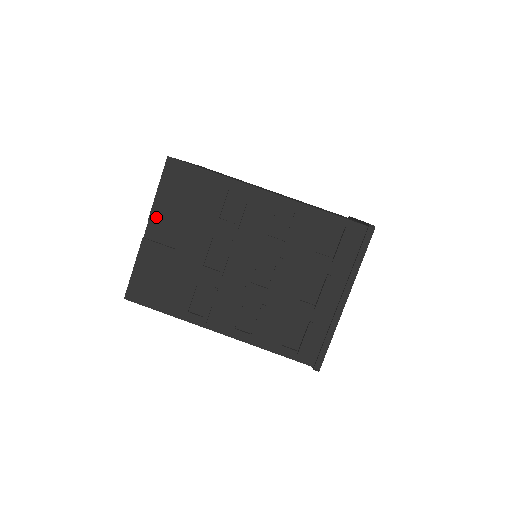
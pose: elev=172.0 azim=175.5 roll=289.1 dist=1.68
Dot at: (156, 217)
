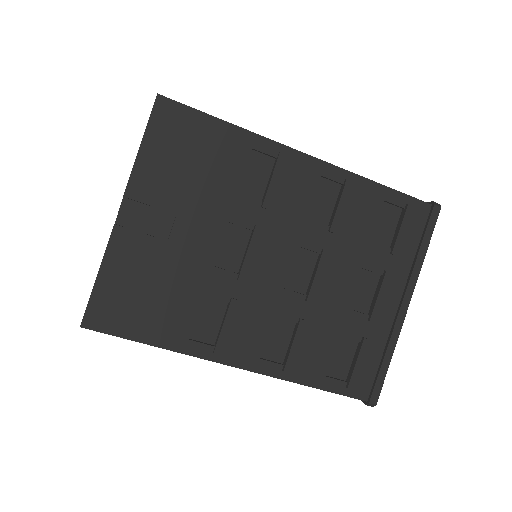
Dot at: (138, 190)
